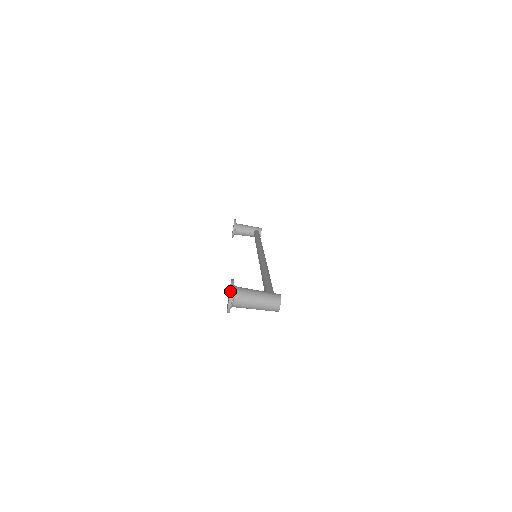
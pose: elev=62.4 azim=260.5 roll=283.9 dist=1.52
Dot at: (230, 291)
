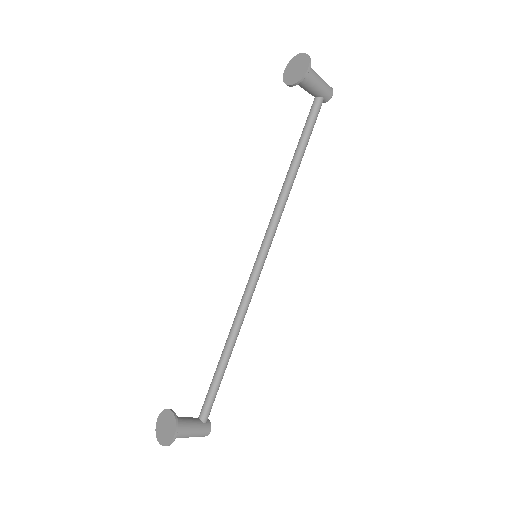
Dot at: occluded
